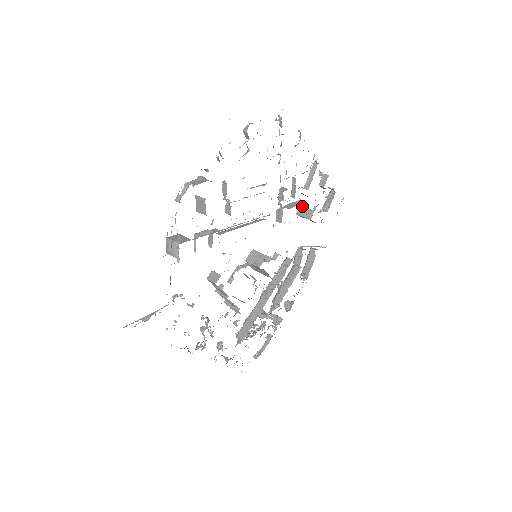
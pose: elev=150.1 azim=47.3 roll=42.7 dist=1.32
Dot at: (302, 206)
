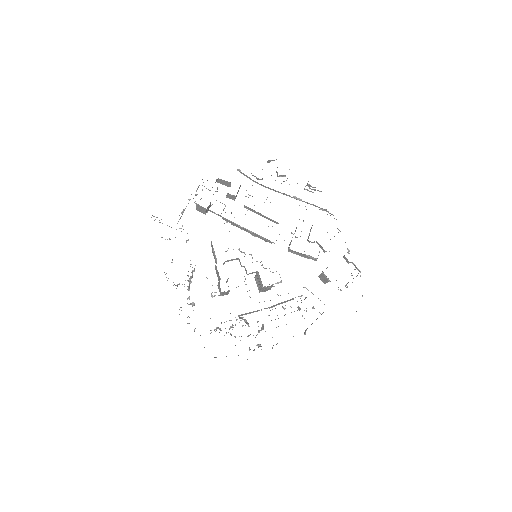
Dot at: occluded
